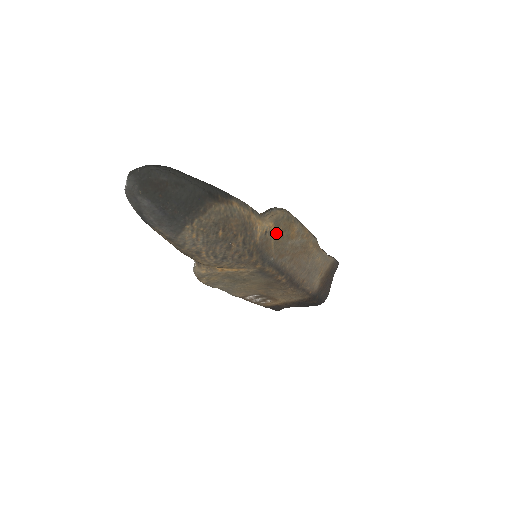
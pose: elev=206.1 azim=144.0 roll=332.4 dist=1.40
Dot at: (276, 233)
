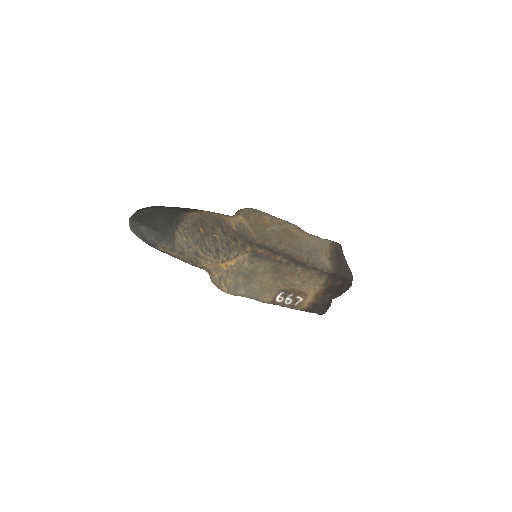
Dot at: (250, 223)
